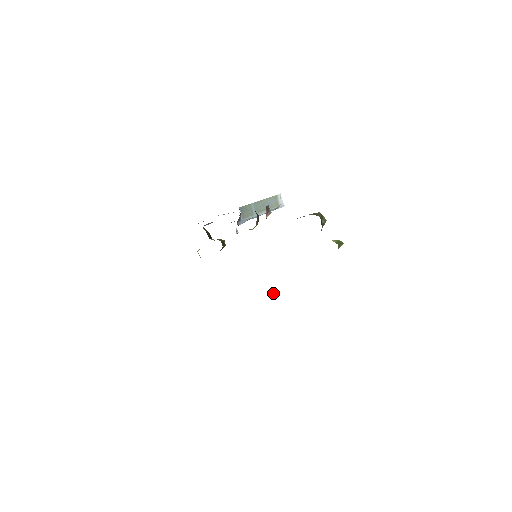
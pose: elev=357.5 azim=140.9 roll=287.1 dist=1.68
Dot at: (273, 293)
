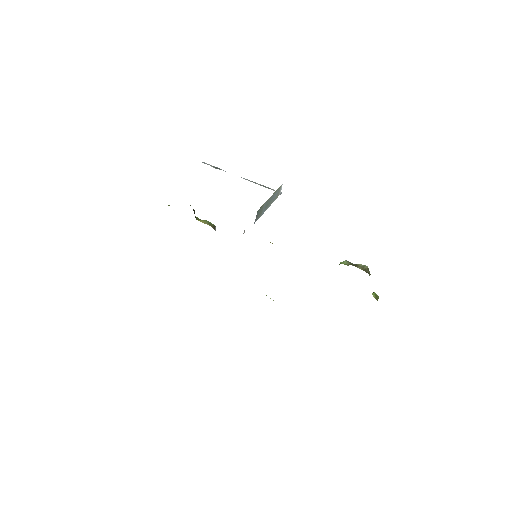
Dot at: occluded
